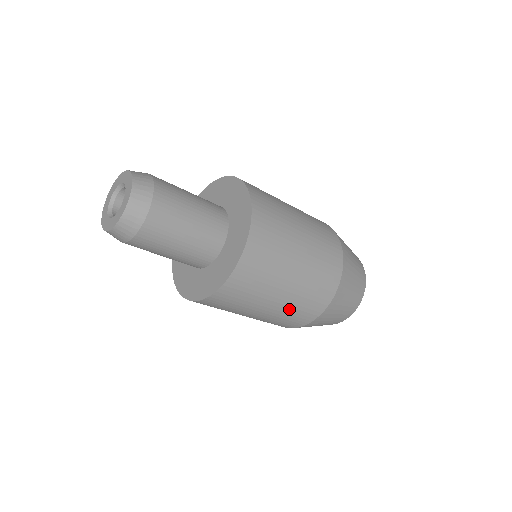
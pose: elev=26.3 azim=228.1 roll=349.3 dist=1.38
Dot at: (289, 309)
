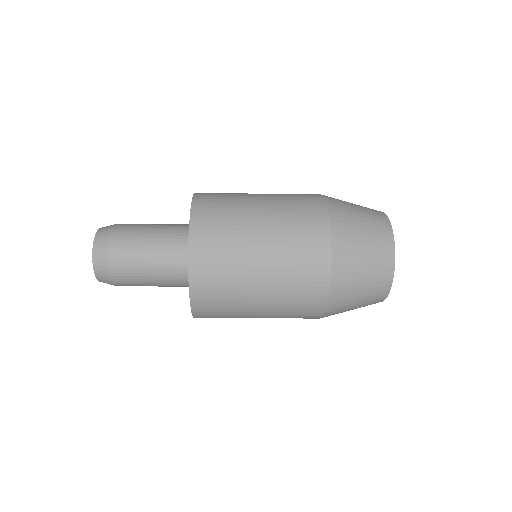
Dot at: occluded
